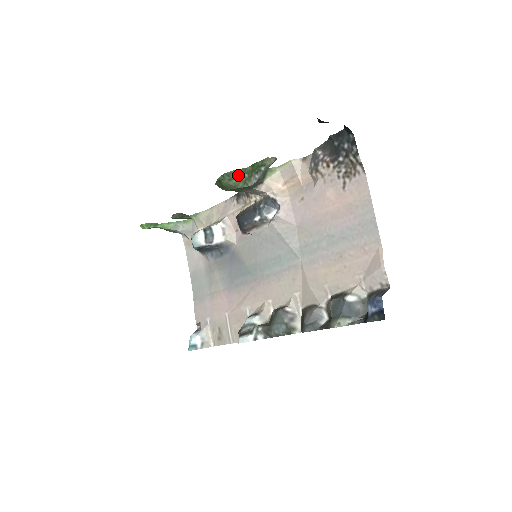
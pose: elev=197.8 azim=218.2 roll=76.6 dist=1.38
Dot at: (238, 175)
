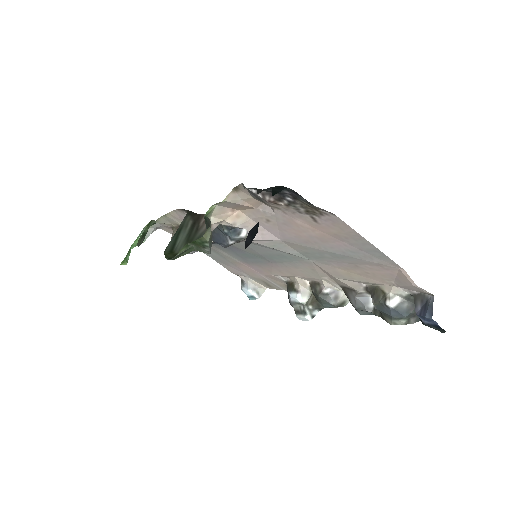
Dot at: (184, 251)
